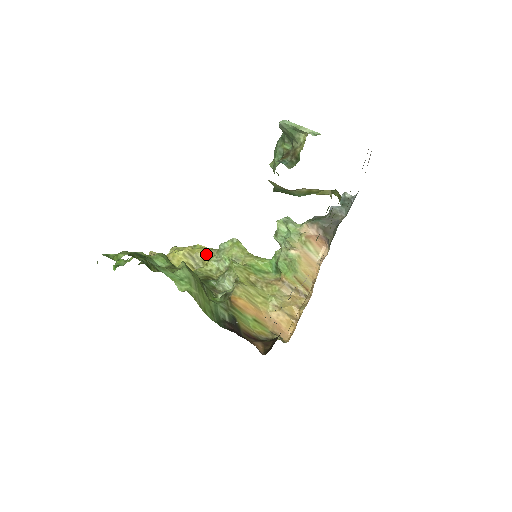
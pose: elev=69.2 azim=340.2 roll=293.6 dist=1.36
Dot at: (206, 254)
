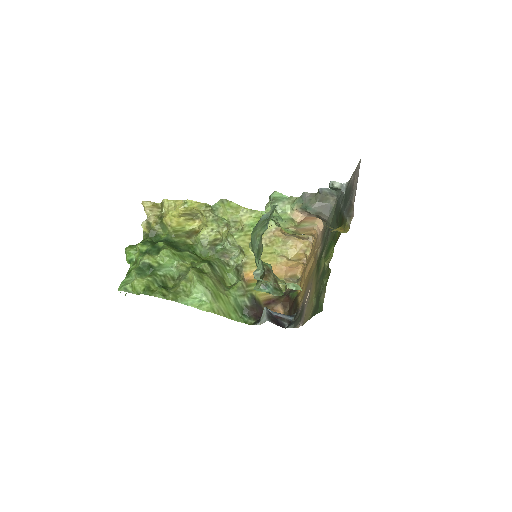
Dot at: (201, 213)
